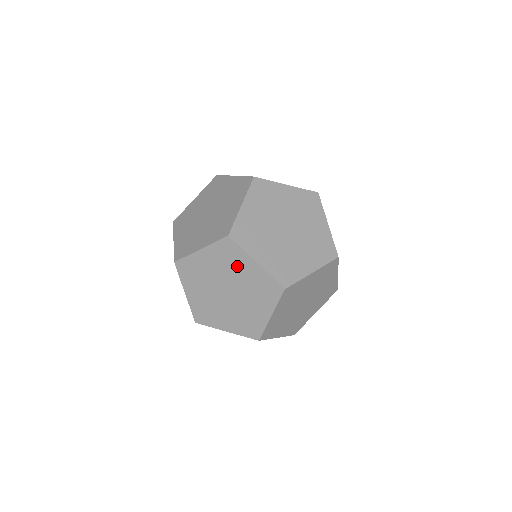
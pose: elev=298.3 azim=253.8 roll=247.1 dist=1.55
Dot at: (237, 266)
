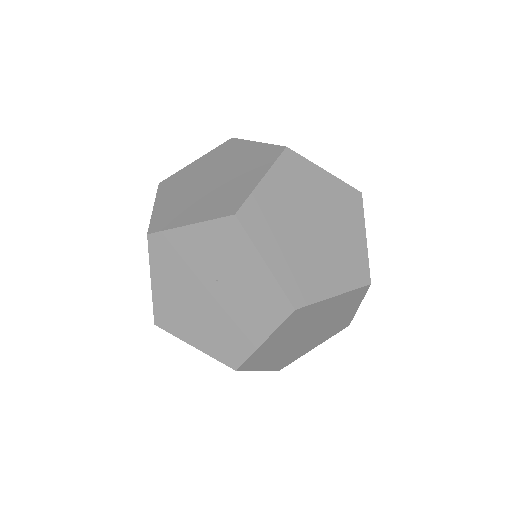
Dot at: (310, 184)
